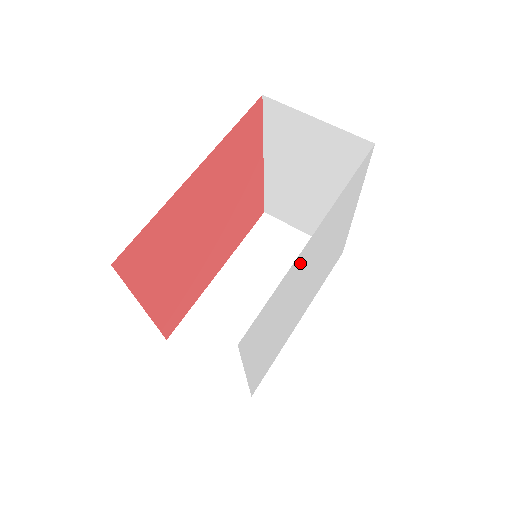
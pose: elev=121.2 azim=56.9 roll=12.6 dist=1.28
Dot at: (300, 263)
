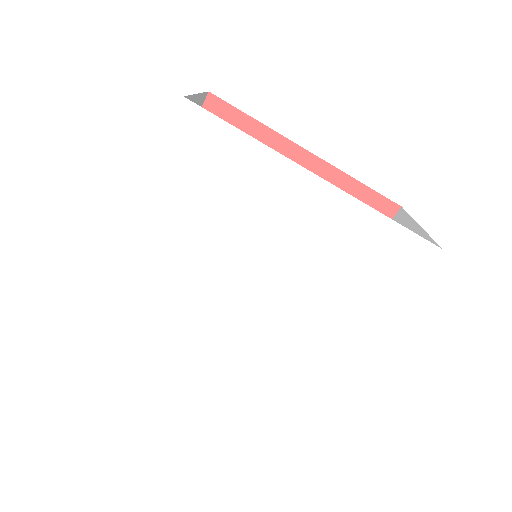
Dot at: (281, 188)
